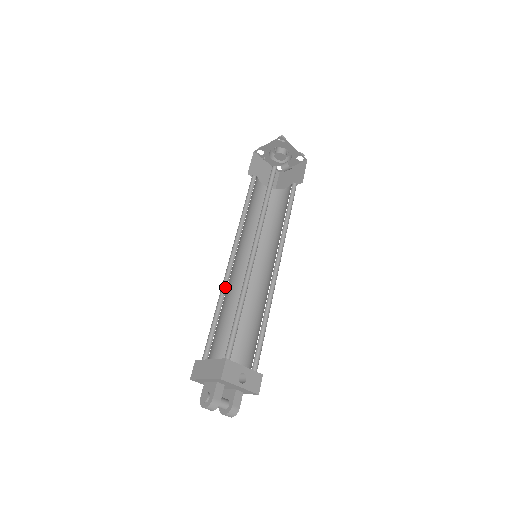
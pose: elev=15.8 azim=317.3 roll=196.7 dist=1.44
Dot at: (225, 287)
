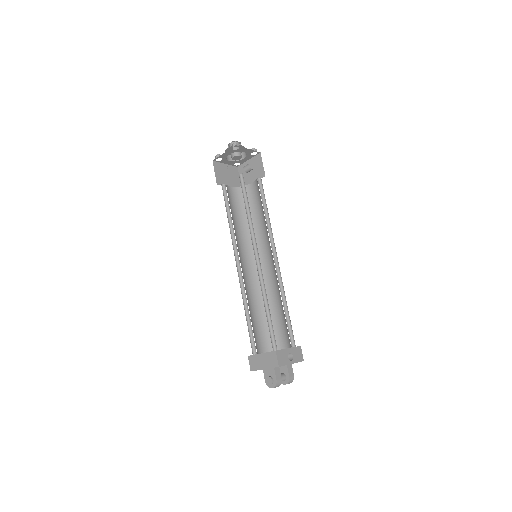
Dot at: (243, 291)
